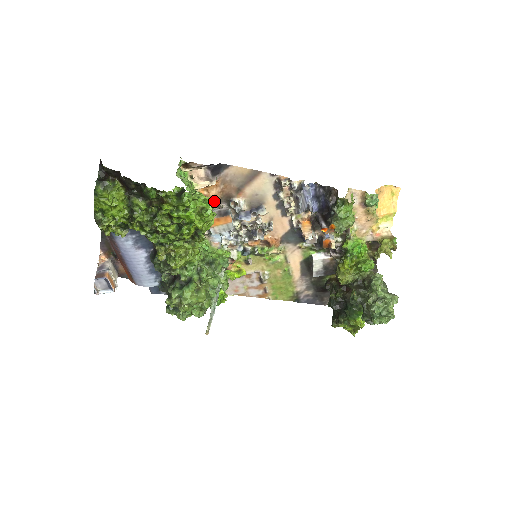
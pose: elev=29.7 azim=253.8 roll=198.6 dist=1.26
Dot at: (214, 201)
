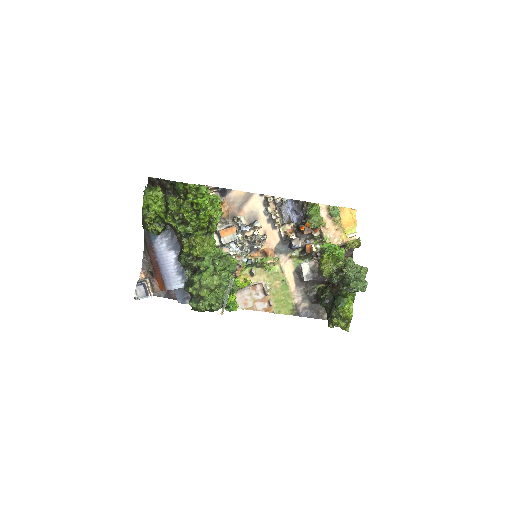
Dot at: (223, 217)
